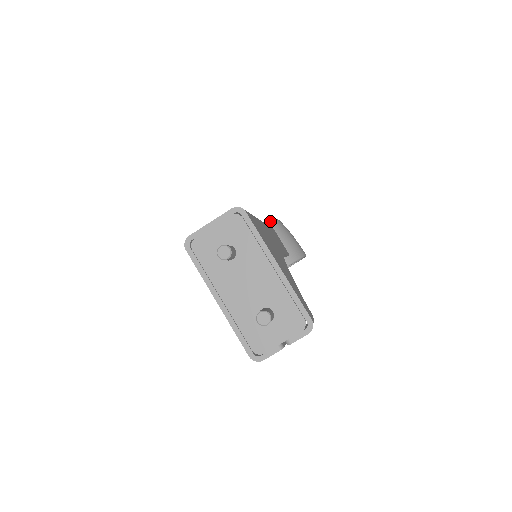
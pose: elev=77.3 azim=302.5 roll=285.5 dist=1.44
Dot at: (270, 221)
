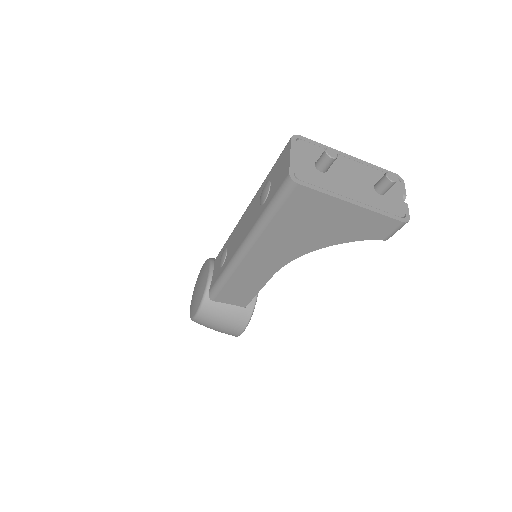
Dot at: (209, 259)
